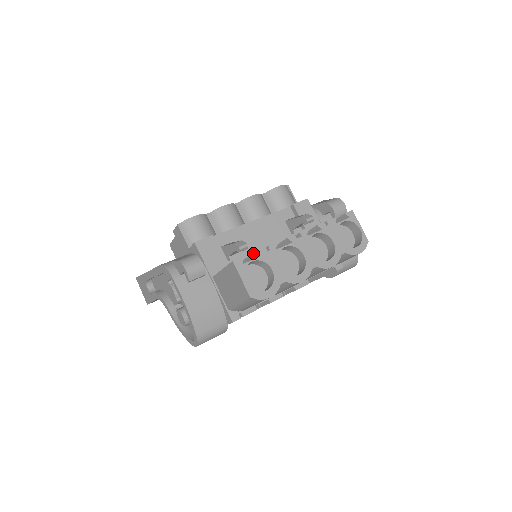
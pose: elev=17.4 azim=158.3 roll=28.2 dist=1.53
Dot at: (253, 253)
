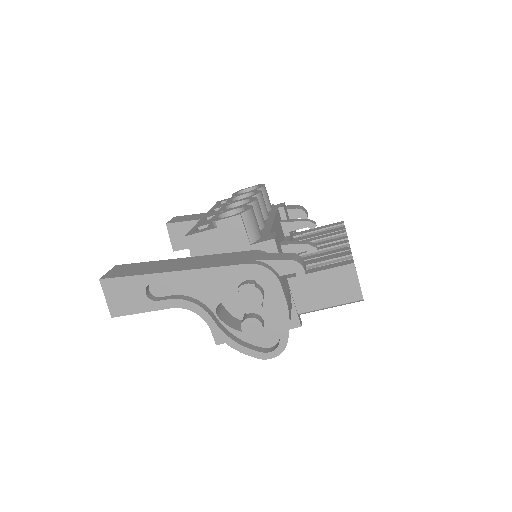
Dot at: (348, 255)
